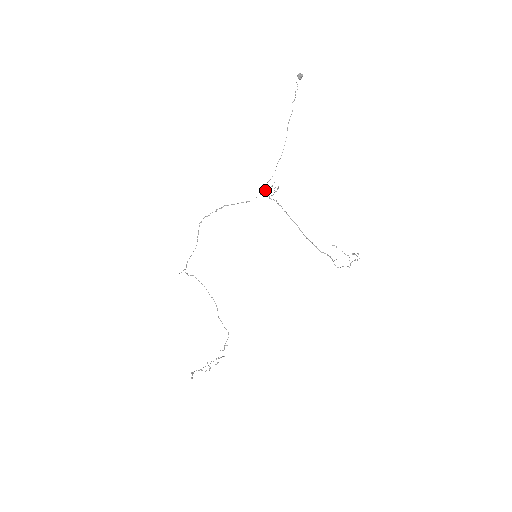
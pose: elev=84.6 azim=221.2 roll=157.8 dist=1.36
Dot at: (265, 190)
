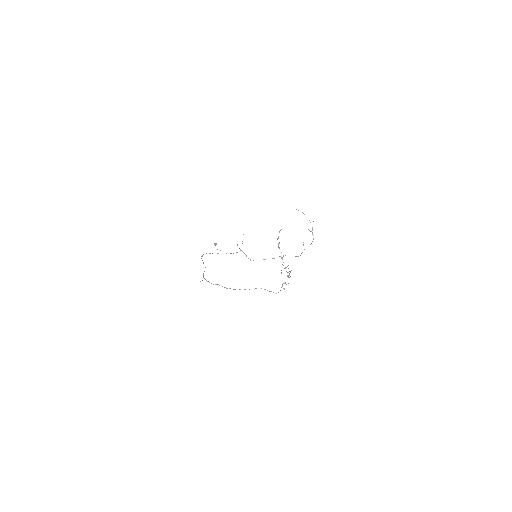
Dot at: occluded
